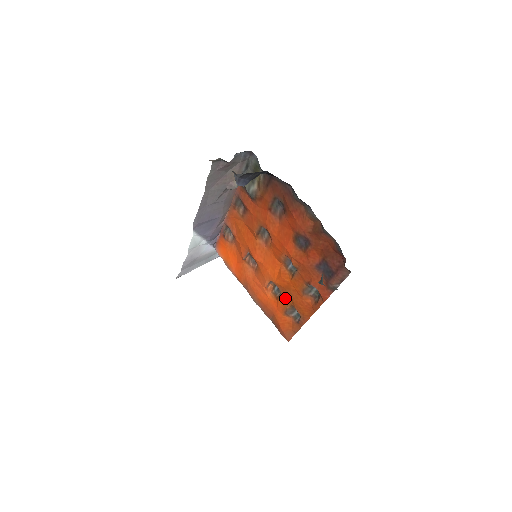
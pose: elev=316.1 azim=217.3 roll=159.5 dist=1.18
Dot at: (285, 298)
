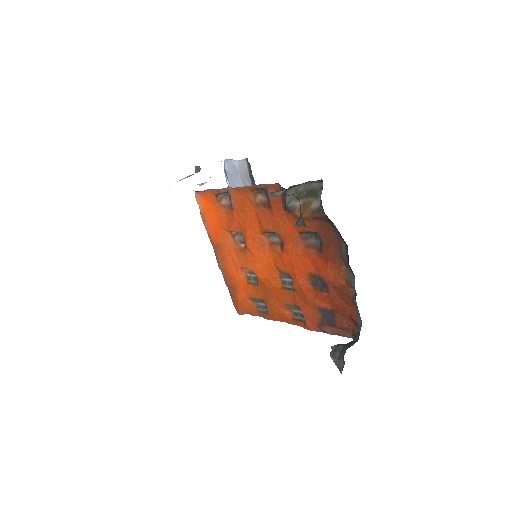
Dot at: (260, 292)
